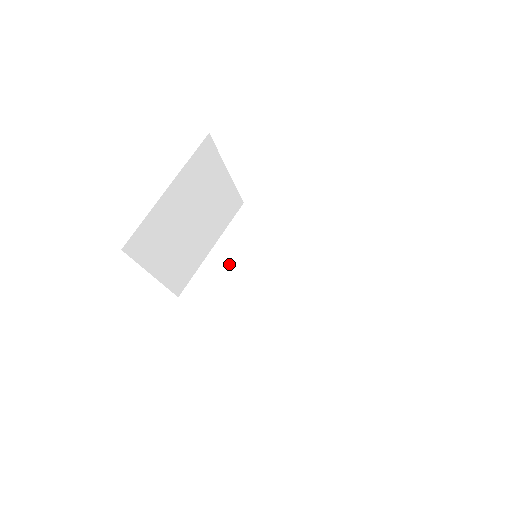
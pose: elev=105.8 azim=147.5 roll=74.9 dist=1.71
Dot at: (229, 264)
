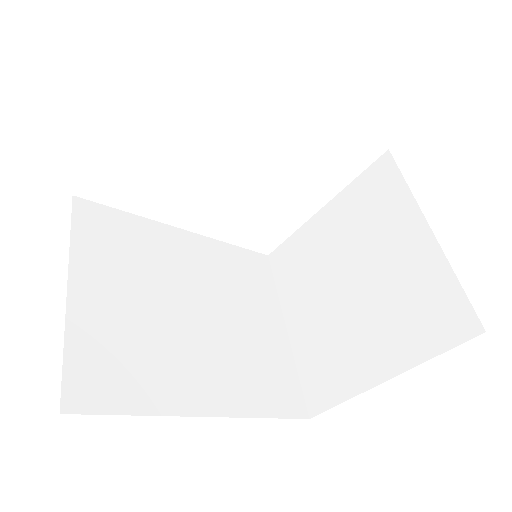
Dot at: (120, 306)
